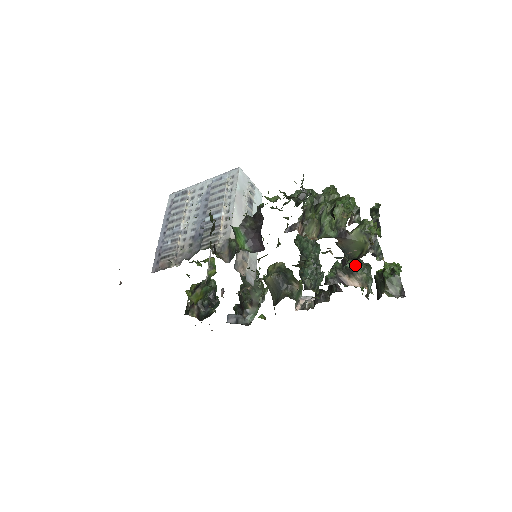
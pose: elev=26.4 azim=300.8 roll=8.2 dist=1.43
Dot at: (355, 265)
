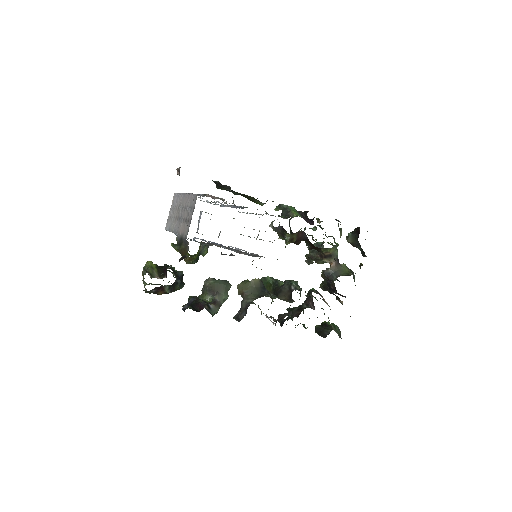
Dot at: occluded
